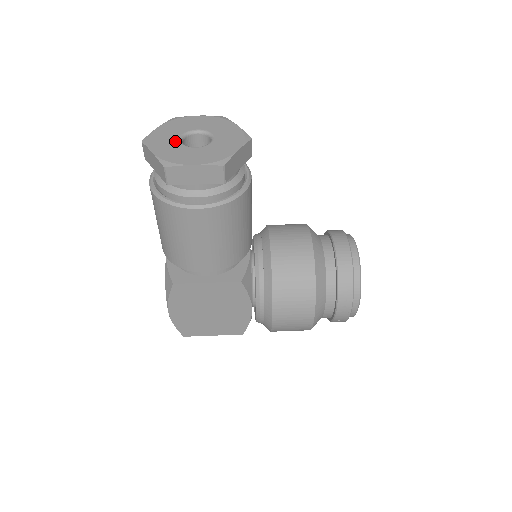
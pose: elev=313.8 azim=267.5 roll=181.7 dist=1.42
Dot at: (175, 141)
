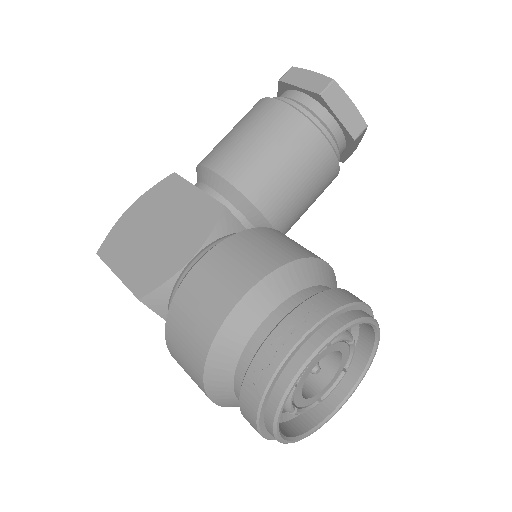
Dot at: occluded
